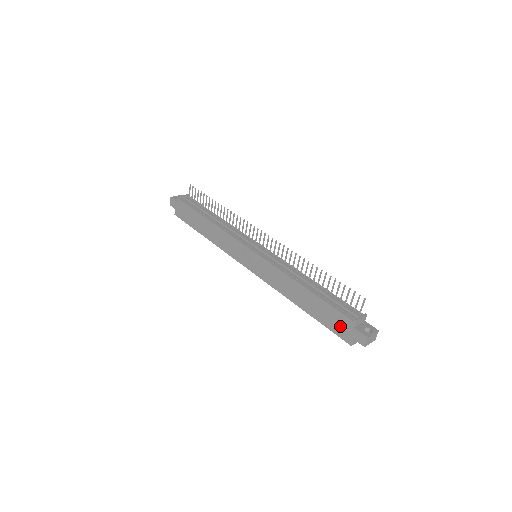
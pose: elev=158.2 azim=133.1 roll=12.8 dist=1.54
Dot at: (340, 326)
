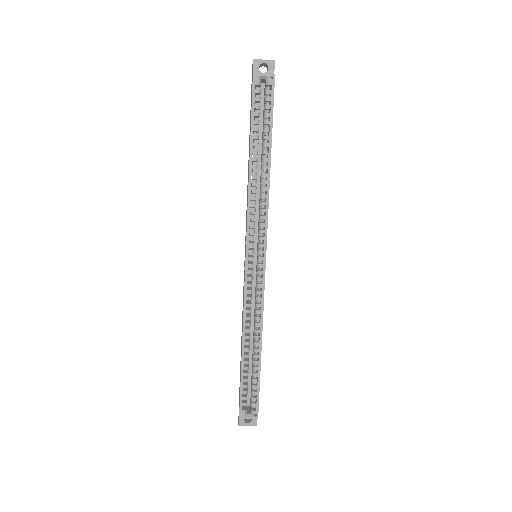
Dot at: (251, 99)
